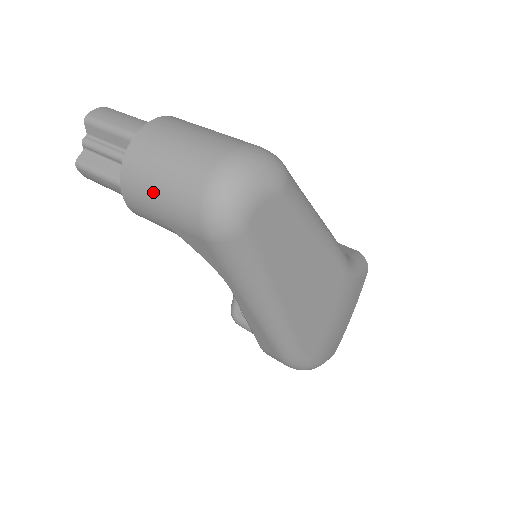
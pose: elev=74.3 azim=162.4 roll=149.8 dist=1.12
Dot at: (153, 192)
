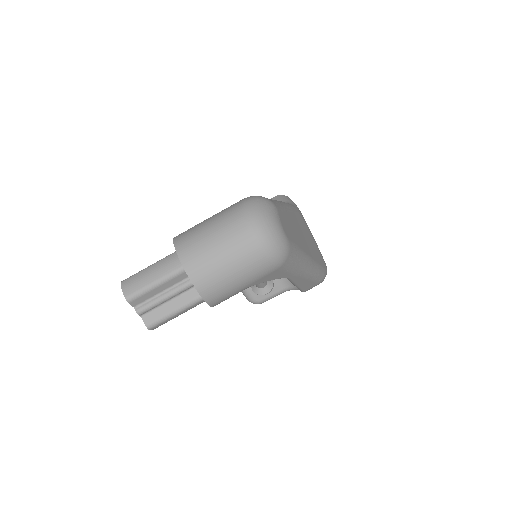
Dot at: (231, 281)
